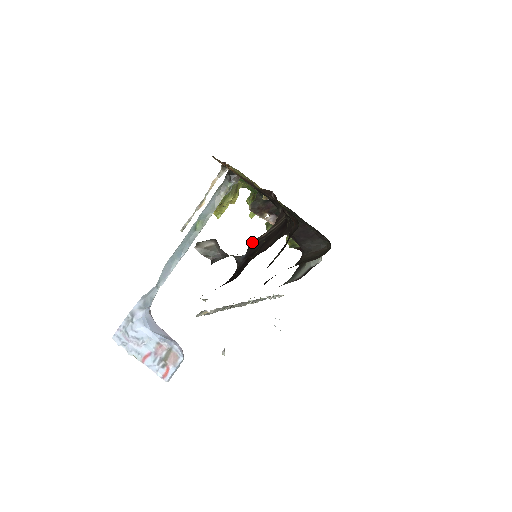
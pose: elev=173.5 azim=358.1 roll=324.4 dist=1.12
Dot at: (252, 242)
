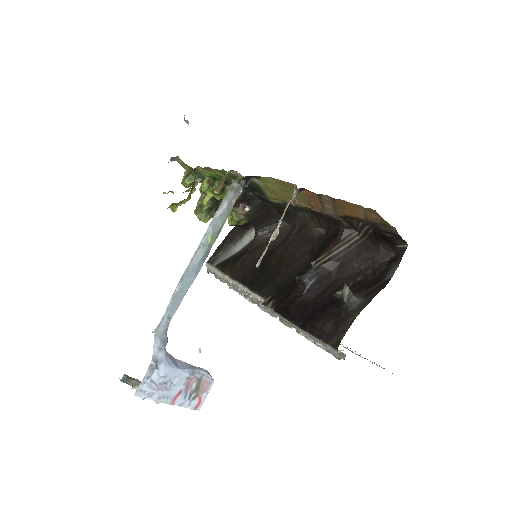
Dot at: (319, 262)
